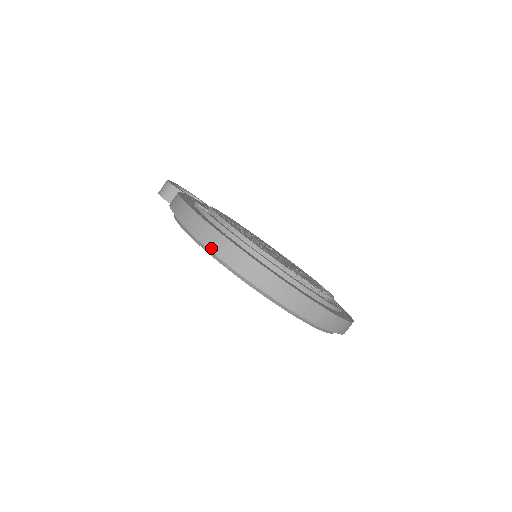
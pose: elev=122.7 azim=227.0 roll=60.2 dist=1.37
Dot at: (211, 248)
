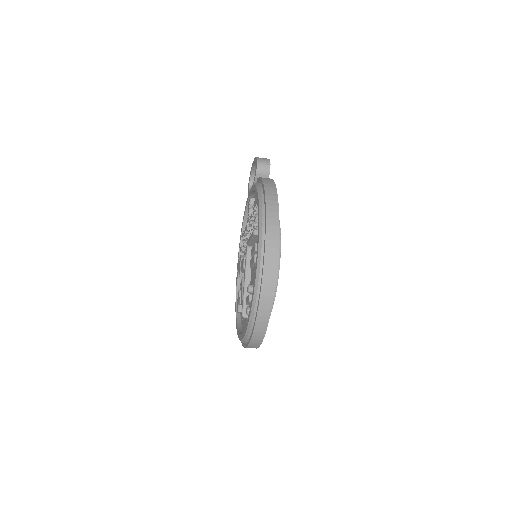
Dot at: (266, 239)
